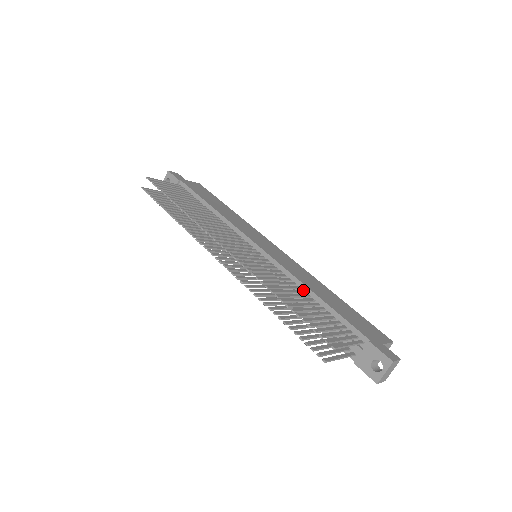
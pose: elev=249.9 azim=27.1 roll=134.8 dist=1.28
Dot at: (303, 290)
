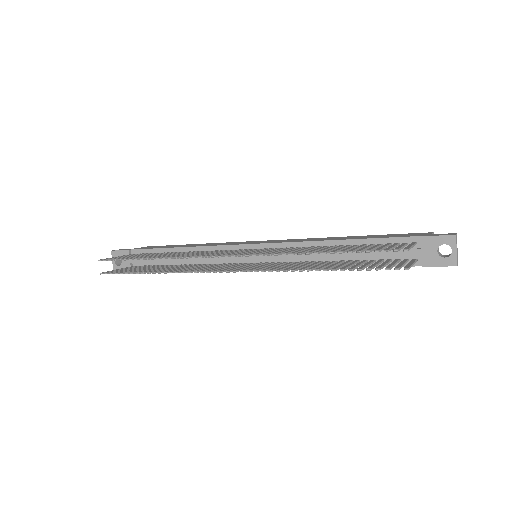
Dot at: (325, 246)
